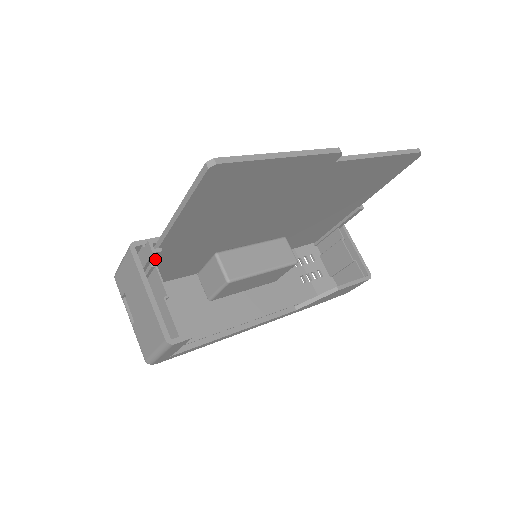
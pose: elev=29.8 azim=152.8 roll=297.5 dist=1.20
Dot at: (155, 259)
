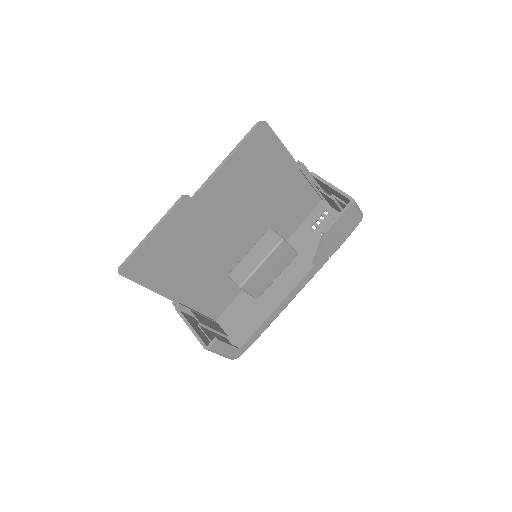
Dot at: (185, 308)
